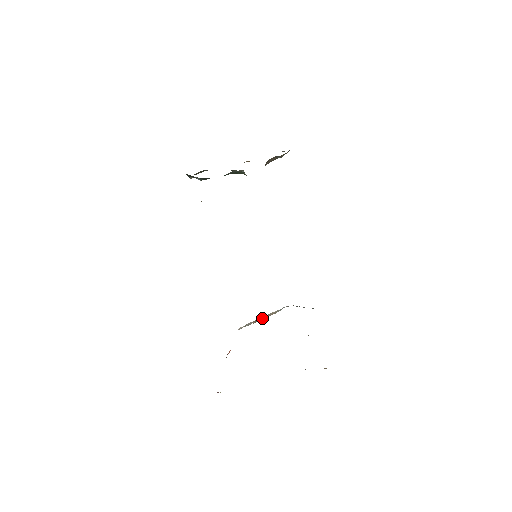
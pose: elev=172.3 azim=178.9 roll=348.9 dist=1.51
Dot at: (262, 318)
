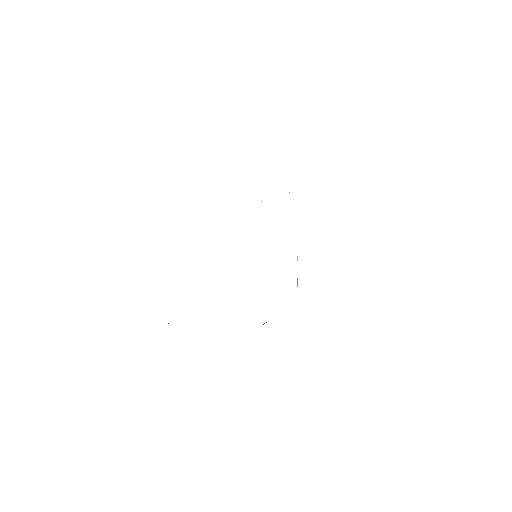
Dot at: occluded
